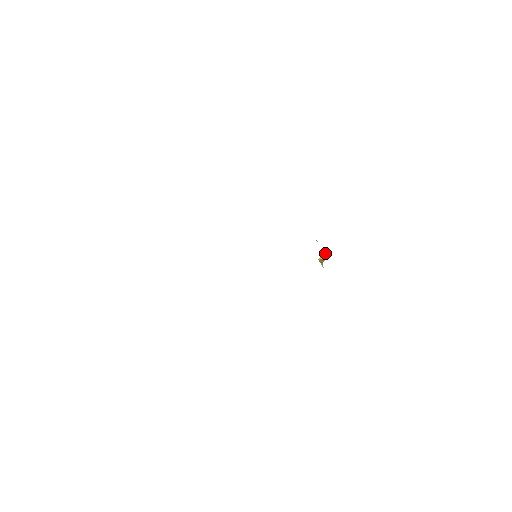
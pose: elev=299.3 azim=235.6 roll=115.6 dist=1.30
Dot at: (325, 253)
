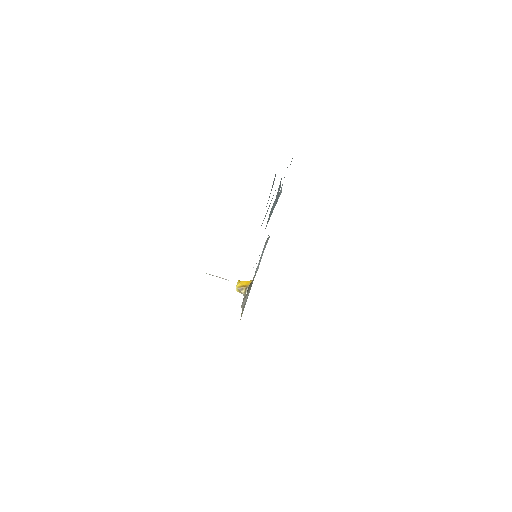
Dot at: occluded
